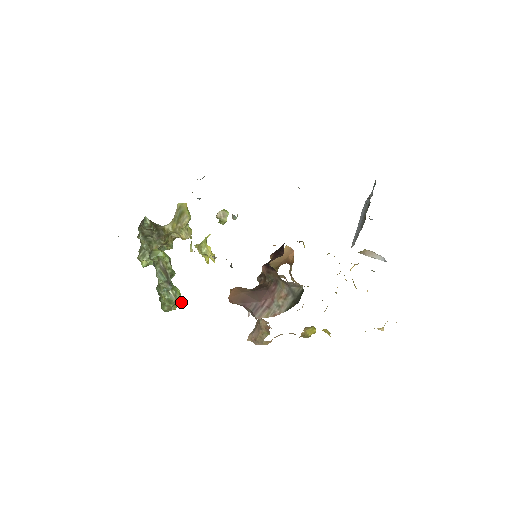
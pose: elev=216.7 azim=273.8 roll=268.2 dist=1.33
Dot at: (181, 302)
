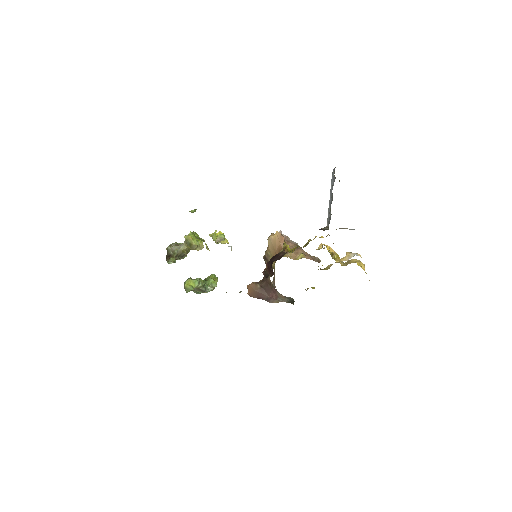
Dot at: (217, 280)
